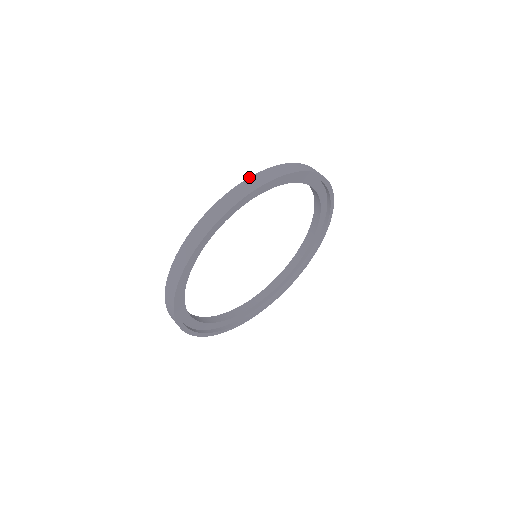
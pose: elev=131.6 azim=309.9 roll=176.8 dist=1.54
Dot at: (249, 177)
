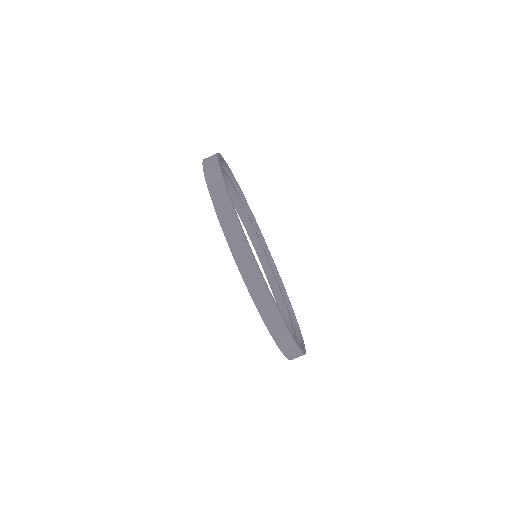
Dot at: occluded
